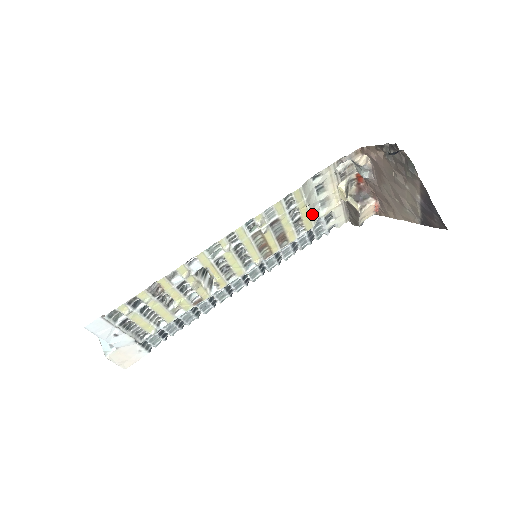
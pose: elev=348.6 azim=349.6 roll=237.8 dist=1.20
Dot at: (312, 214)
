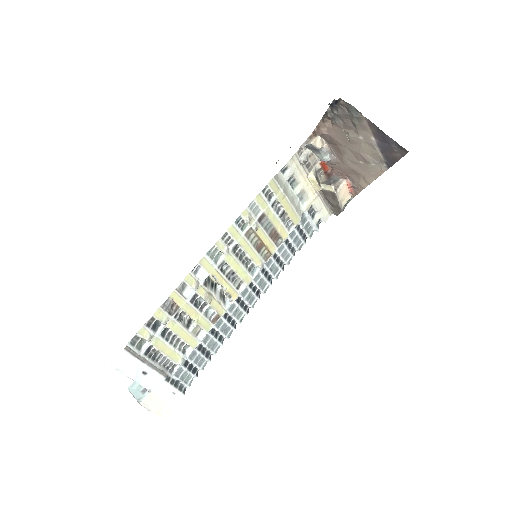
Dot at: (294, 207)
